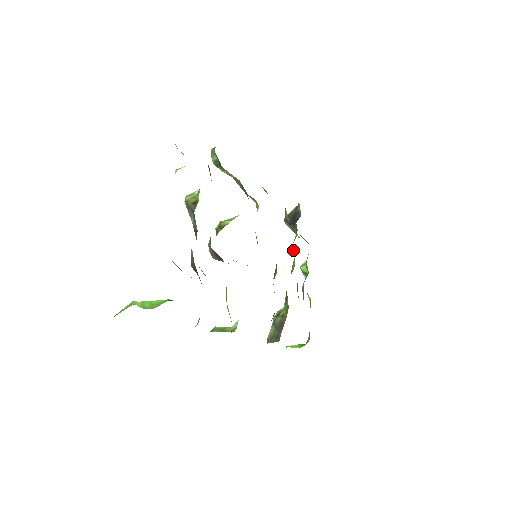
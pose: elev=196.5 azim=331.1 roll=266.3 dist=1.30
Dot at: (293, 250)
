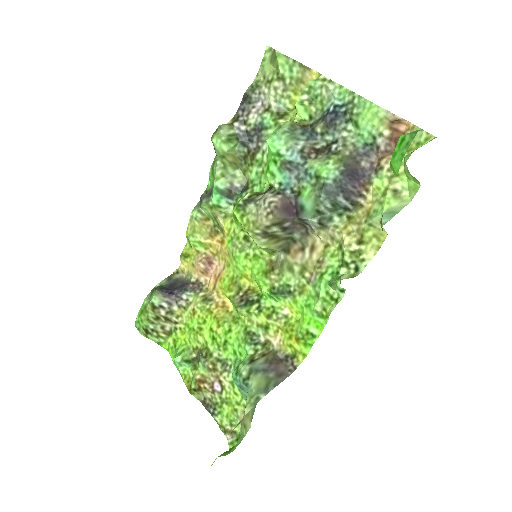
Dot at: (218, 298)
